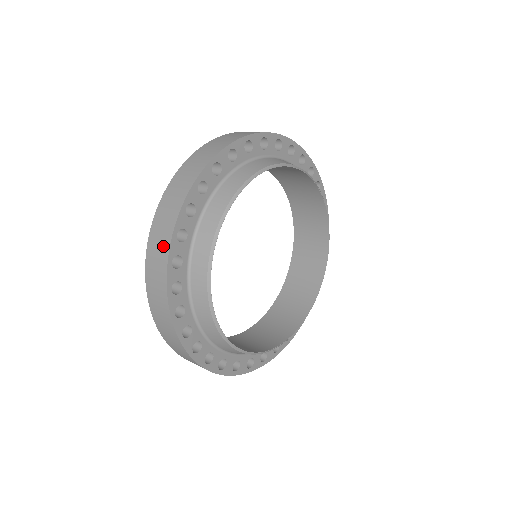
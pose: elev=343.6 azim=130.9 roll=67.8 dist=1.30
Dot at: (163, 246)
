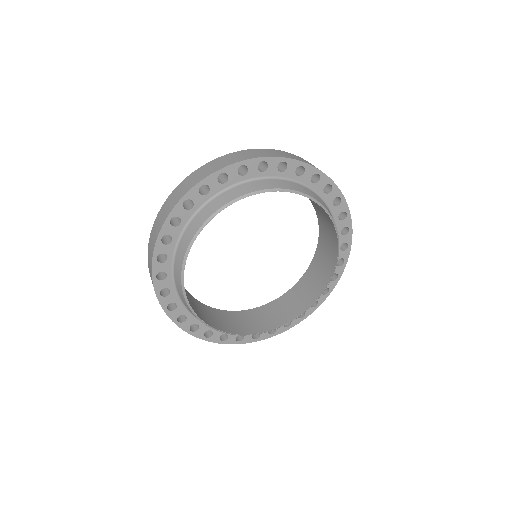
Dot at: (172, 205)
